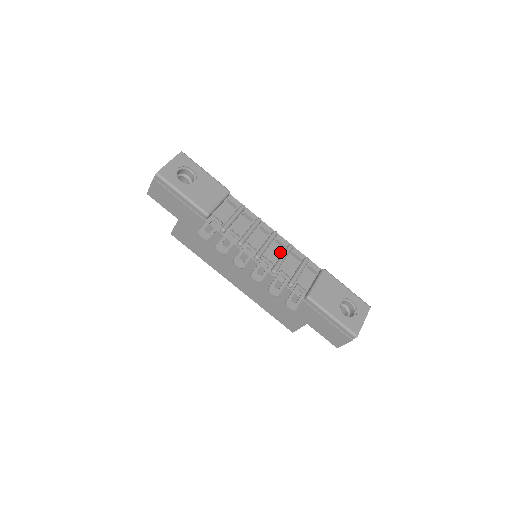
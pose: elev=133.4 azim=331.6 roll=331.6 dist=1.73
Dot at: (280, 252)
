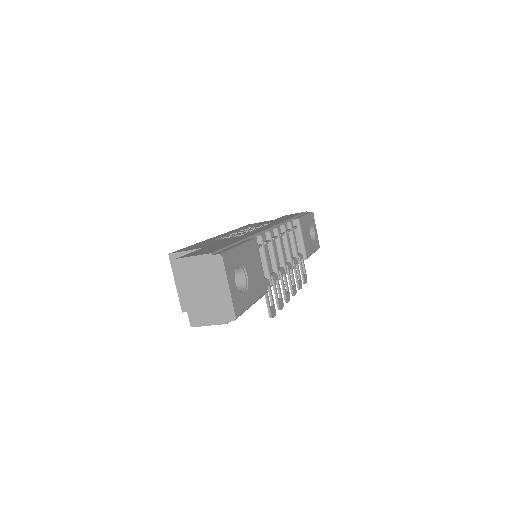
Dot at: (282, 242)
